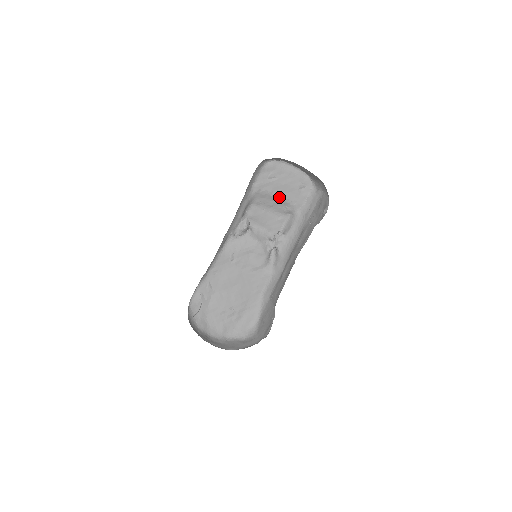
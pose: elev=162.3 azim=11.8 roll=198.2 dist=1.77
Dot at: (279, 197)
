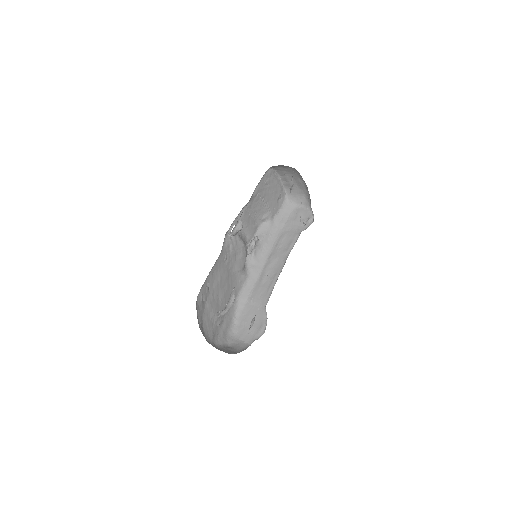
Dot at: (265, 204)
